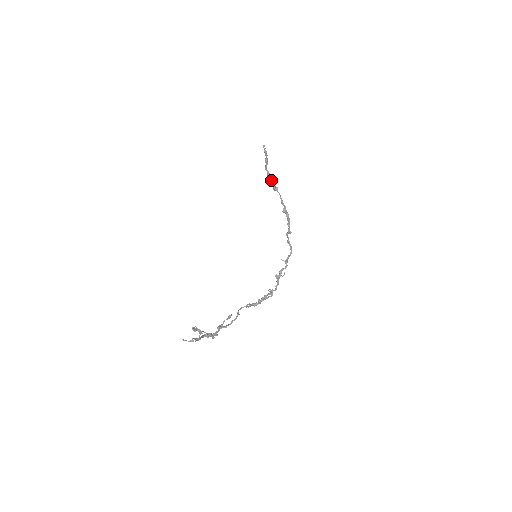
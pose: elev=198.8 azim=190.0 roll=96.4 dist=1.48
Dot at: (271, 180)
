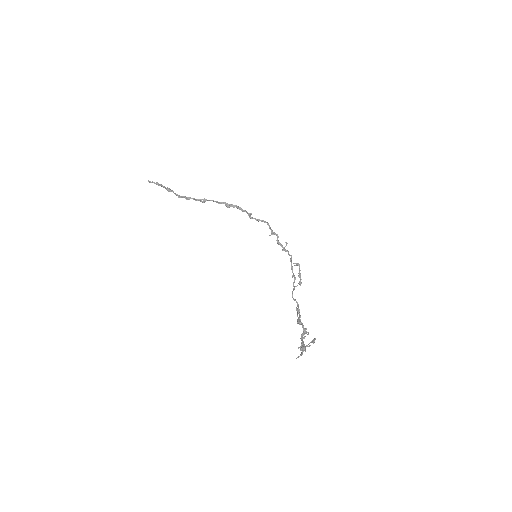
Dot at: occluded
